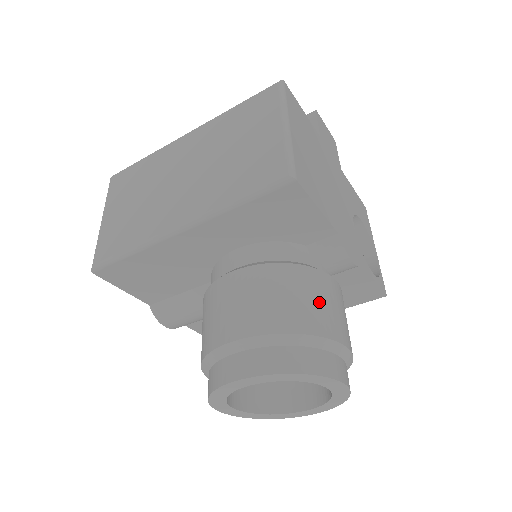
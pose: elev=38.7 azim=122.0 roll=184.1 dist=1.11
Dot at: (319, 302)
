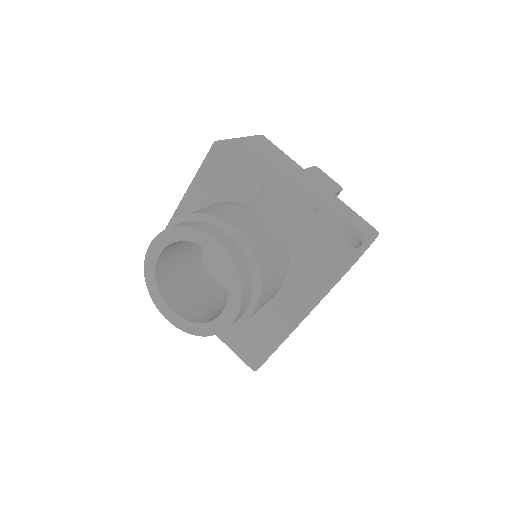
Dot at: (226, 209)
